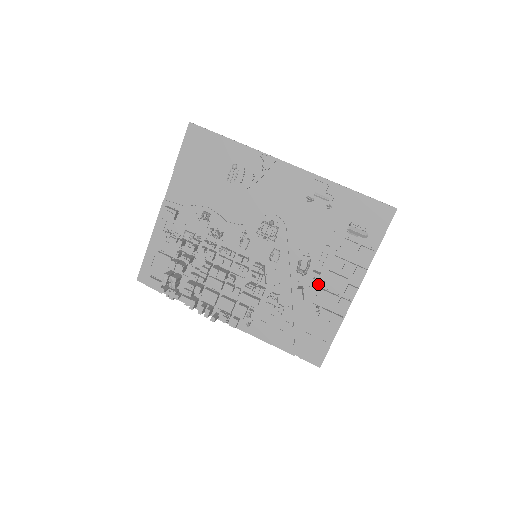
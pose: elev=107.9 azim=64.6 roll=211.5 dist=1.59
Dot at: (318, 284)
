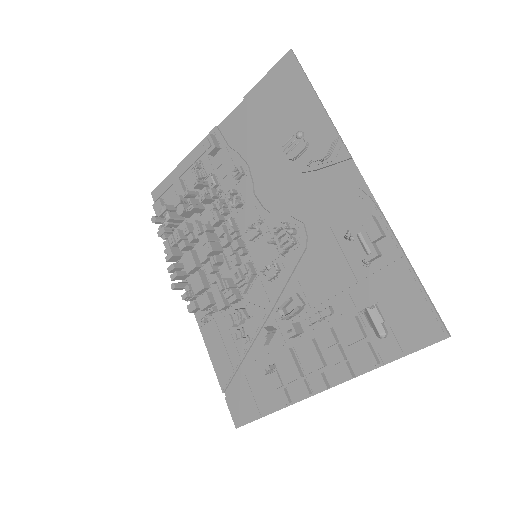
Dot at: (293, 342)
